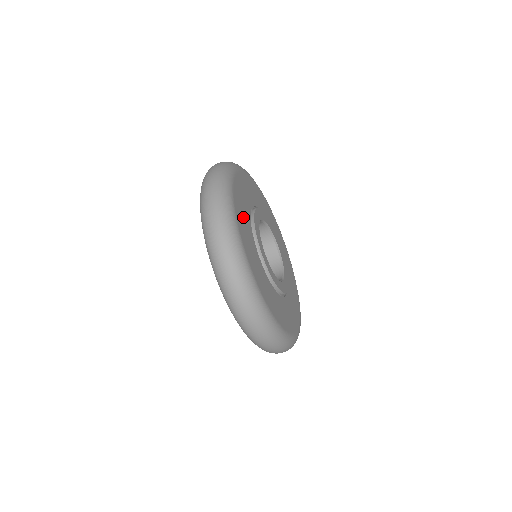
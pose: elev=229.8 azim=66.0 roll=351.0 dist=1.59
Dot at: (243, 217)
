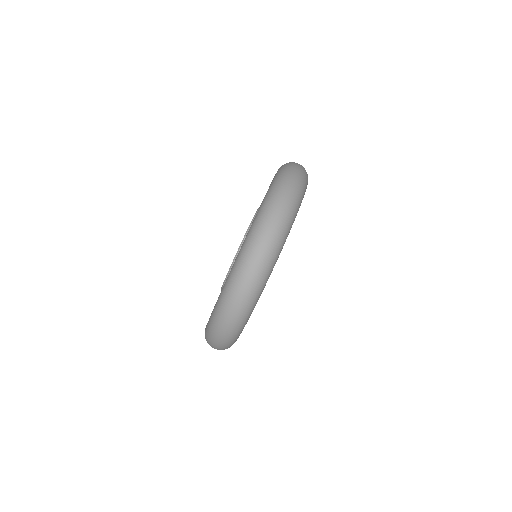
Dot at: occluded
